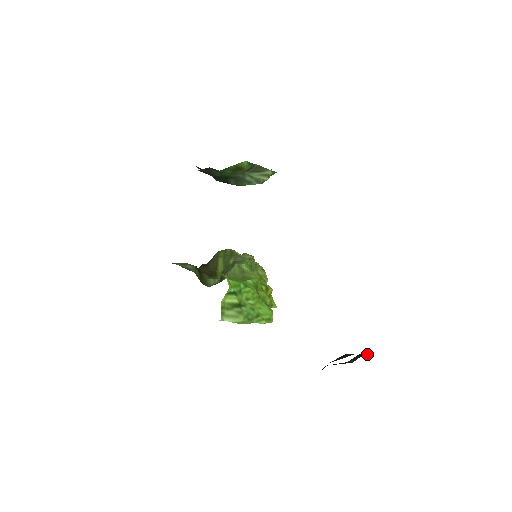
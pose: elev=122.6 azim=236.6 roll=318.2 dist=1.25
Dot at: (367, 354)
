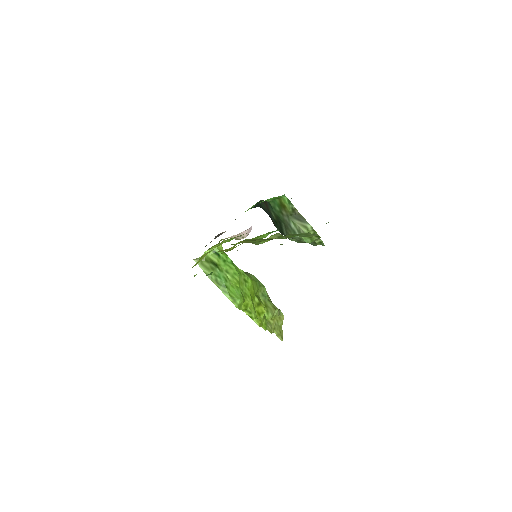
Dot at: occluded
